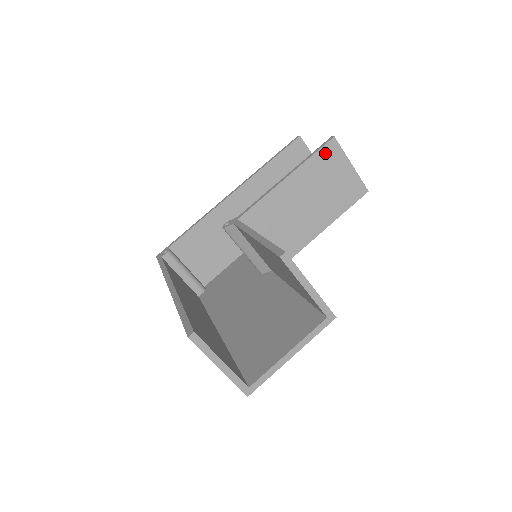
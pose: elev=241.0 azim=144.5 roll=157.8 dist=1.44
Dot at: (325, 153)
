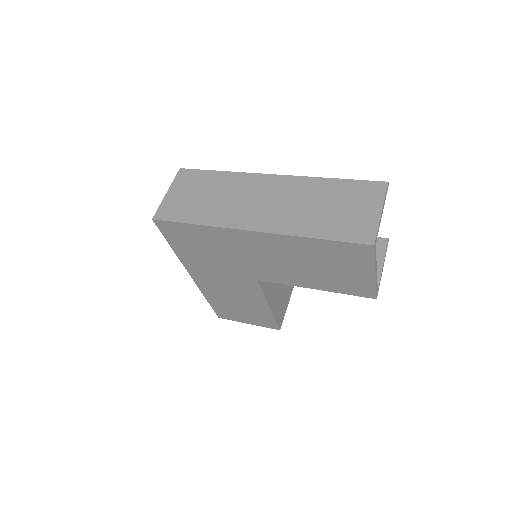
Dot at: occluded
